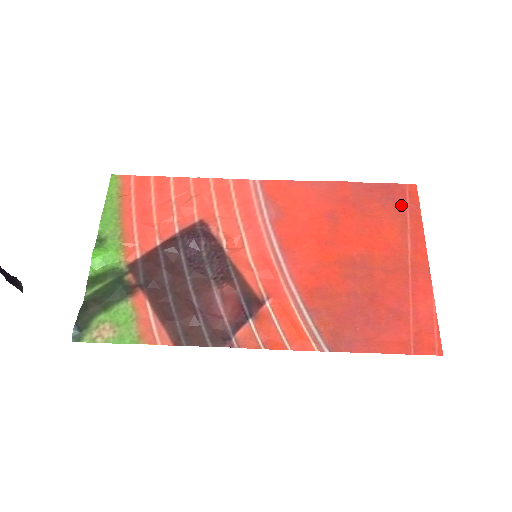
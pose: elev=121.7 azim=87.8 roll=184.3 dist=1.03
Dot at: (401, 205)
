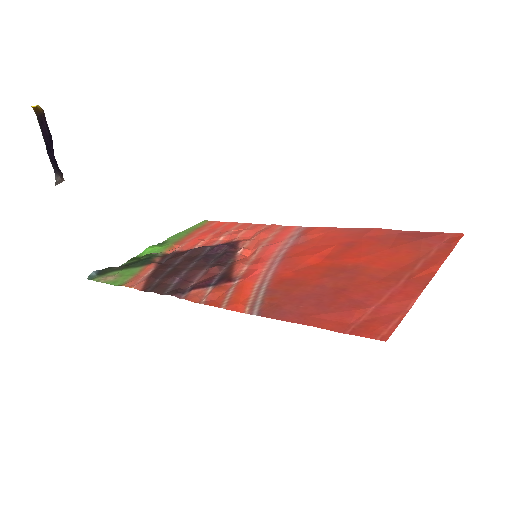
Dot at: (433, 243)
